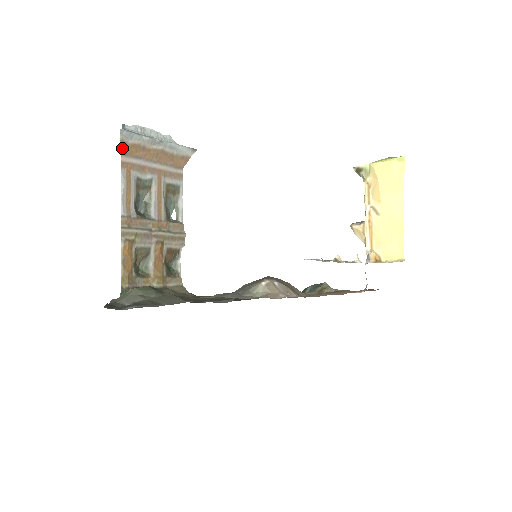
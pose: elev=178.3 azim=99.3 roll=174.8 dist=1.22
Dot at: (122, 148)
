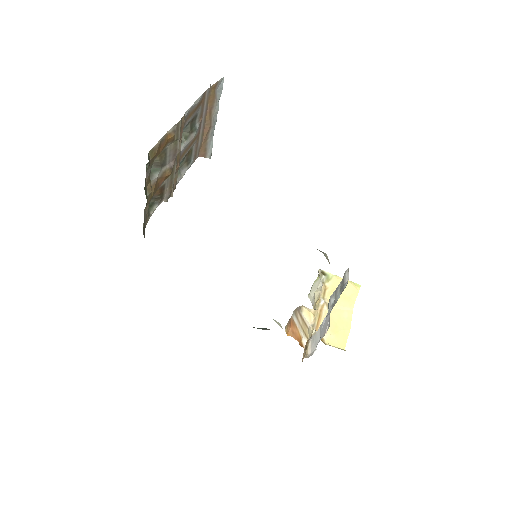
Dot at: (213, 86)
